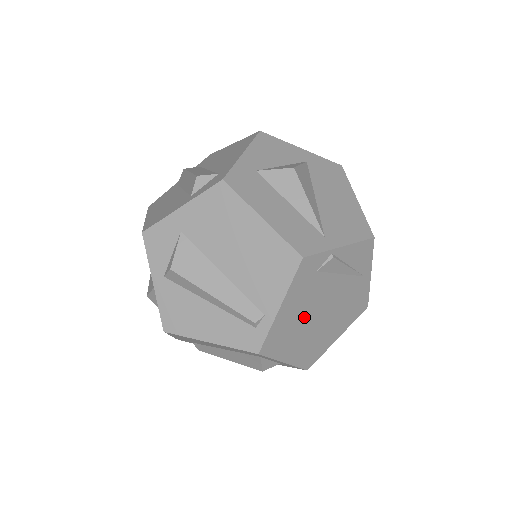
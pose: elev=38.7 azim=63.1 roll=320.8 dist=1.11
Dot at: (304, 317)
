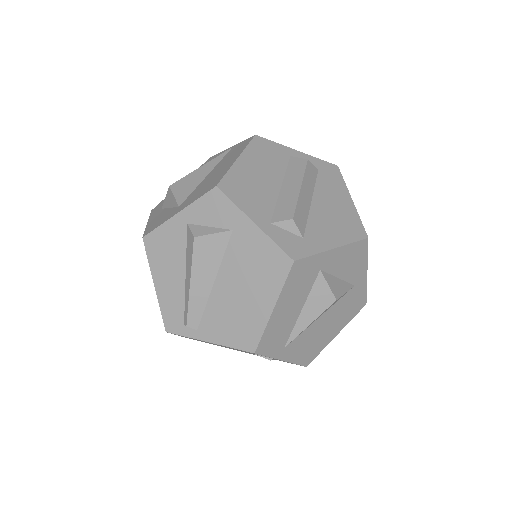
Dot at: (215, 344)
